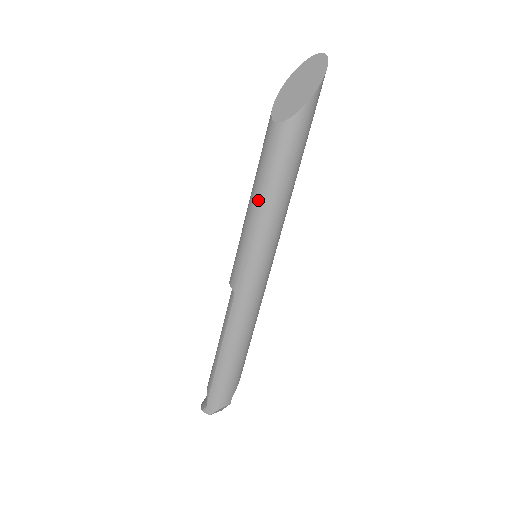
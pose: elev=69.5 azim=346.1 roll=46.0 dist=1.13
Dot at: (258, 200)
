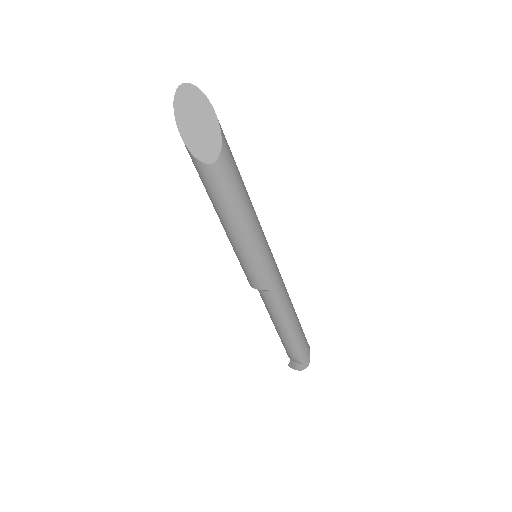
Dot at: (241, 223)
